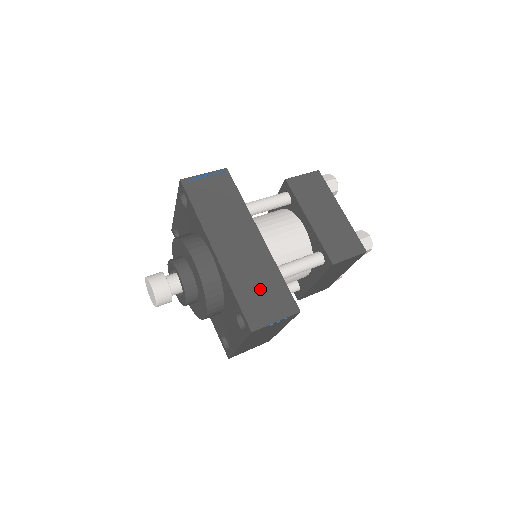
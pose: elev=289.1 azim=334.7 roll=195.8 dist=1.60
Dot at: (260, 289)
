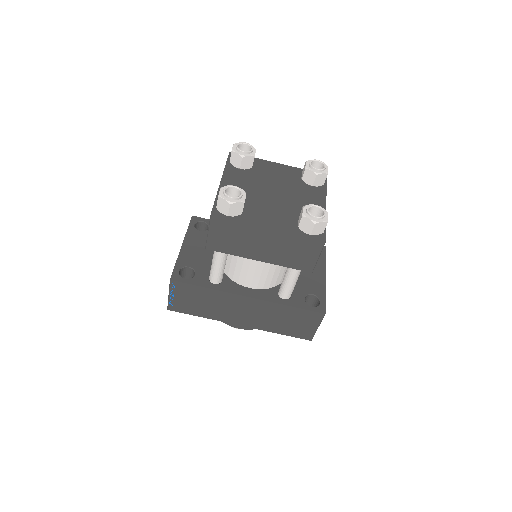
Dot at: (288, 322)
